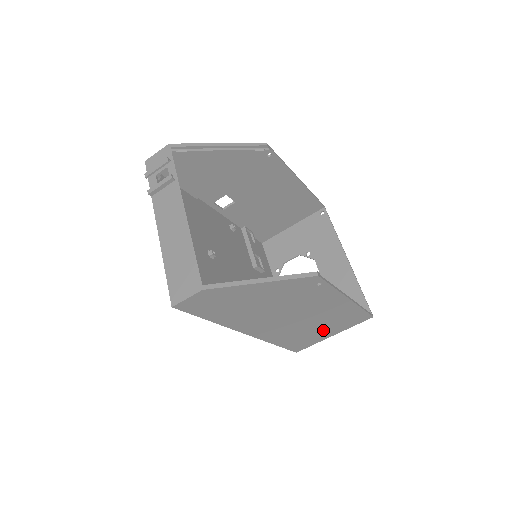
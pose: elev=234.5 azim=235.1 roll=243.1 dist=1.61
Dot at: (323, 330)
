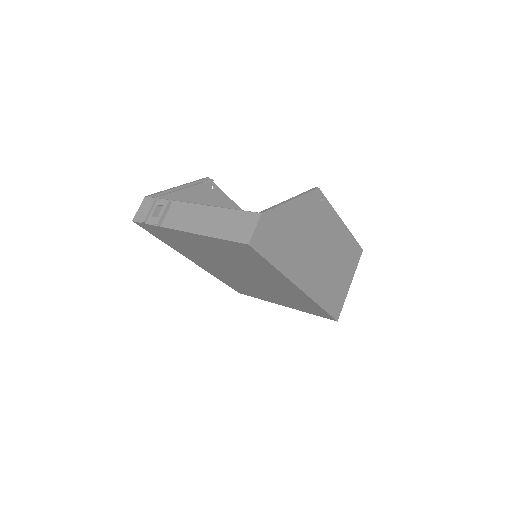
Dot at: (342, 277)
